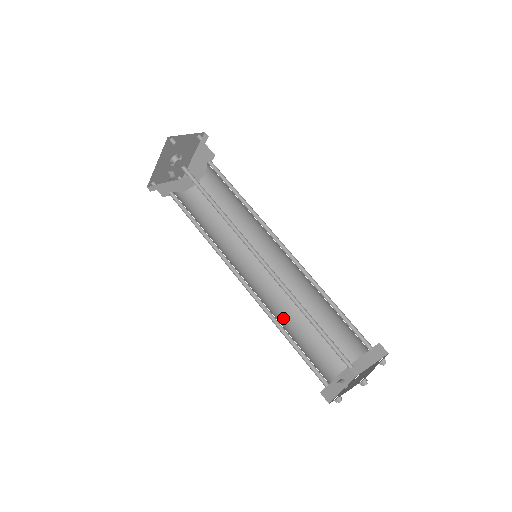
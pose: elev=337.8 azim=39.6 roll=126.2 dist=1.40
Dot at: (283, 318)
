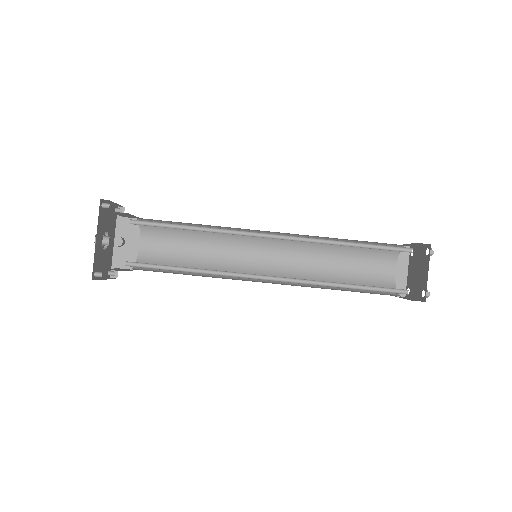
Dot at: (321, 288)
